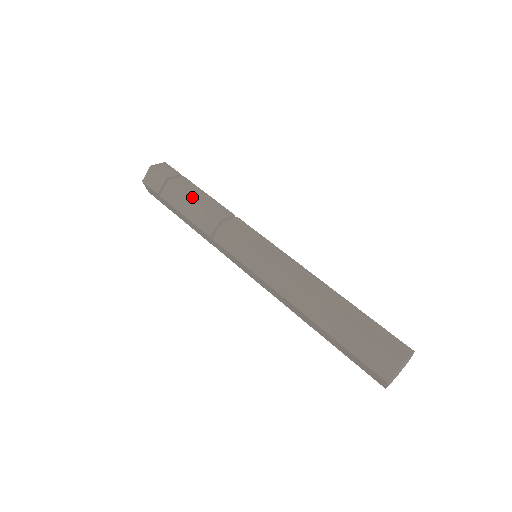
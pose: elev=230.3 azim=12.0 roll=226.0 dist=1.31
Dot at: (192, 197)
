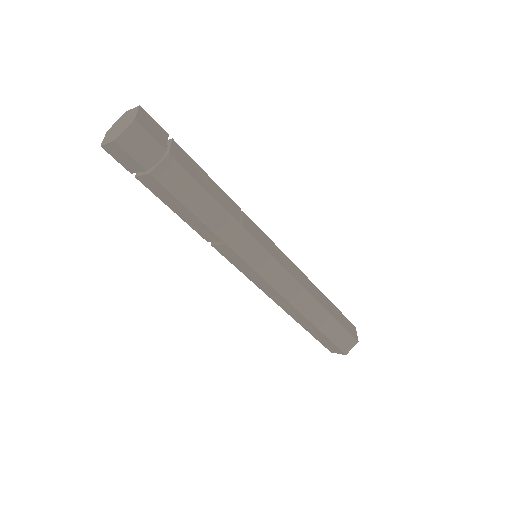
Dot at: (204, 187)
